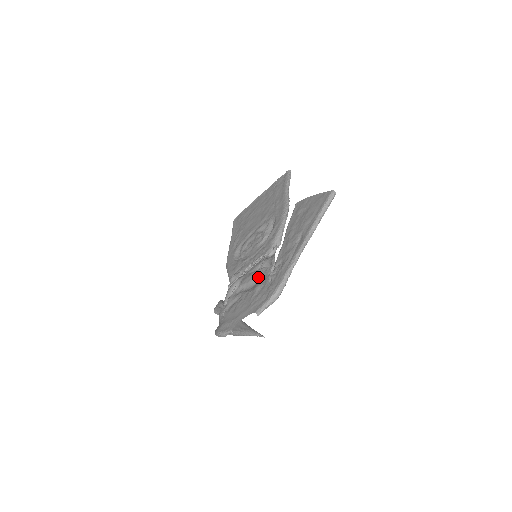
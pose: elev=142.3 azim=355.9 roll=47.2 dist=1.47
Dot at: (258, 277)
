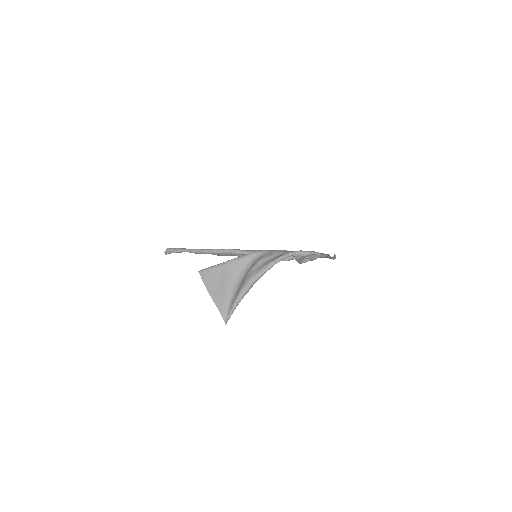
Dot at: occluded
